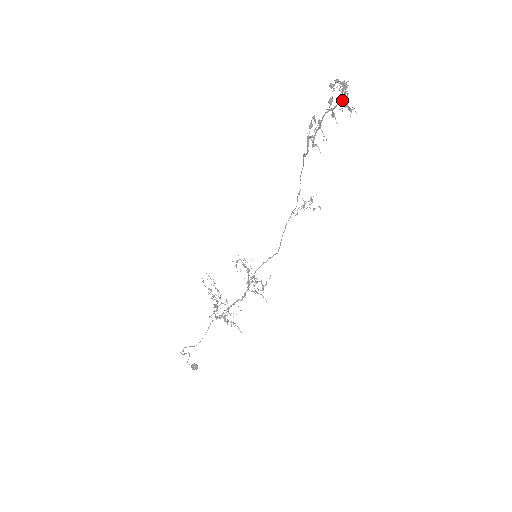
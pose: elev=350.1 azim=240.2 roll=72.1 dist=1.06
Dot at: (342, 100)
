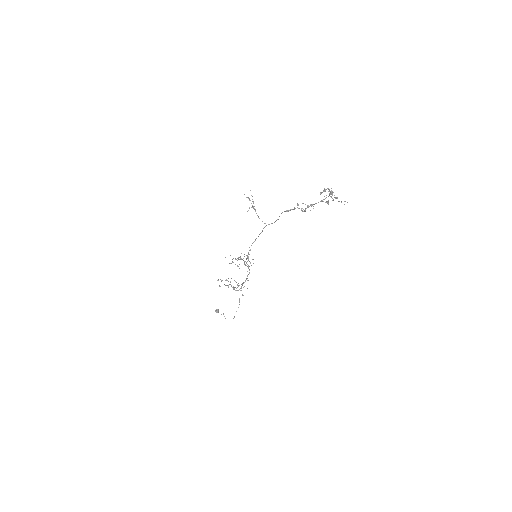
Dot at: occluded
